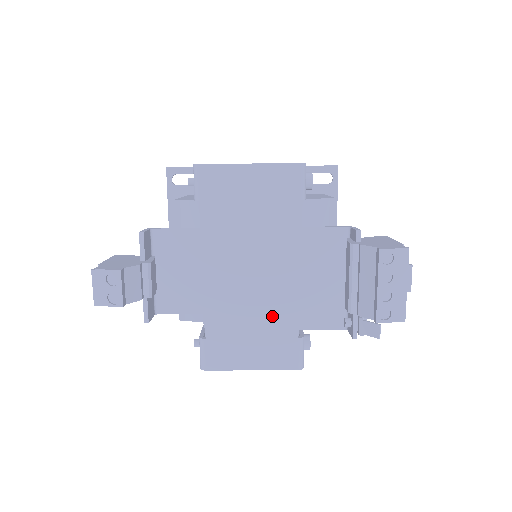
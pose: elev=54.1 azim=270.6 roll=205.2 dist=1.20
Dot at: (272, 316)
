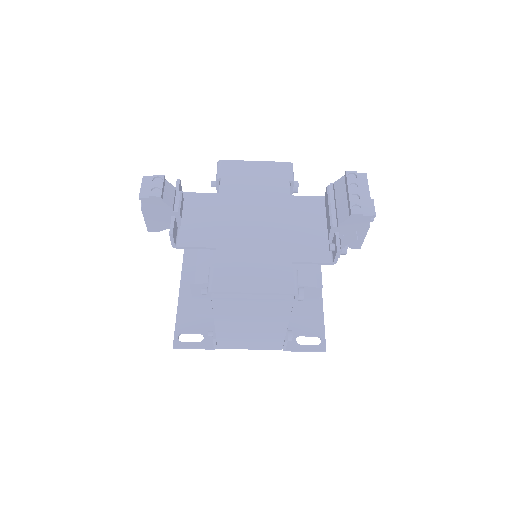
Dot at: (271, 251)
